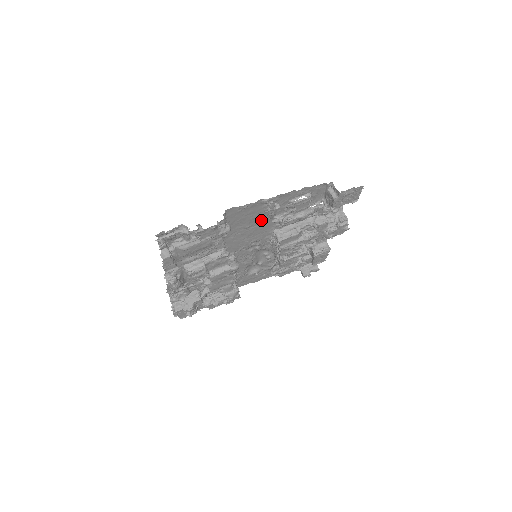
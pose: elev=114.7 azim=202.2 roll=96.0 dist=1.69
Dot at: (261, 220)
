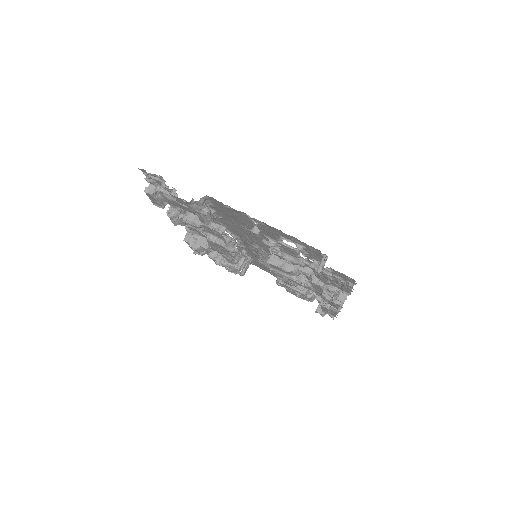
Dot at: occluded
